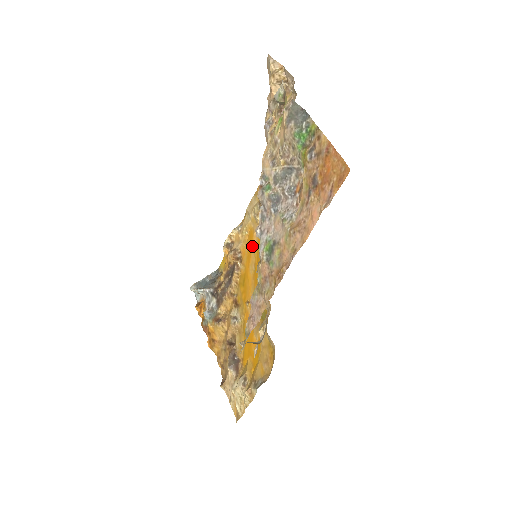
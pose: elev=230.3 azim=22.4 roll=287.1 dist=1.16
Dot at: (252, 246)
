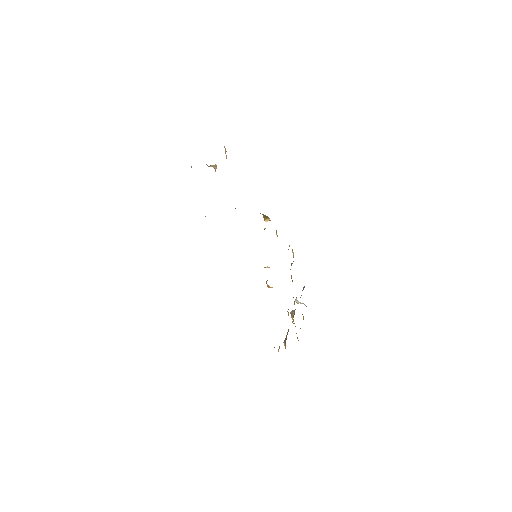
Dot at: occluded
